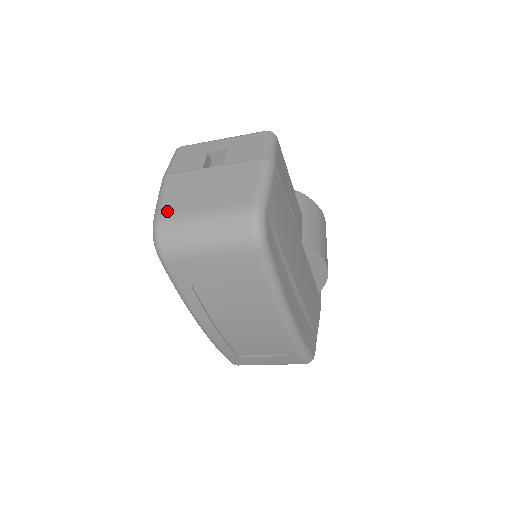
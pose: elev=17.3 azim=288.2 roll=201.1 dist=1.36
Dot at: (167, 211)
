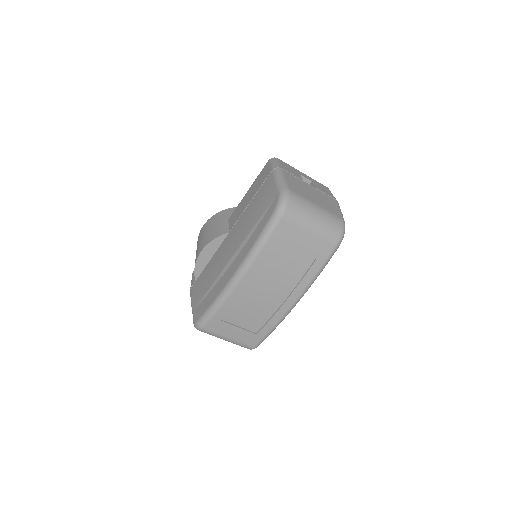
Dot at: (294, 190)
